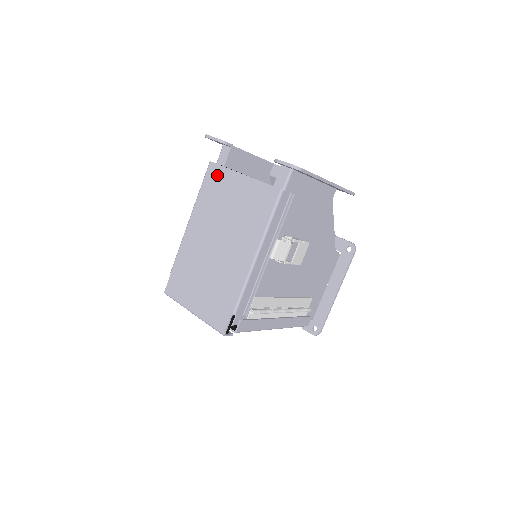
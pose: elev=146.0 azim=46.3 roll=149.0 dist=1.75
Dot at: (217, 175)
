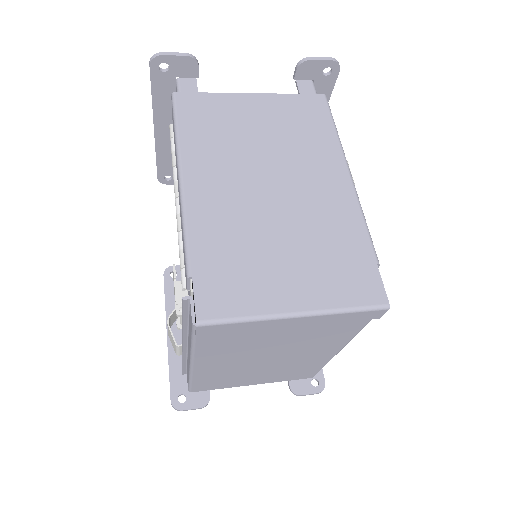
Dot at: (202, 104)
